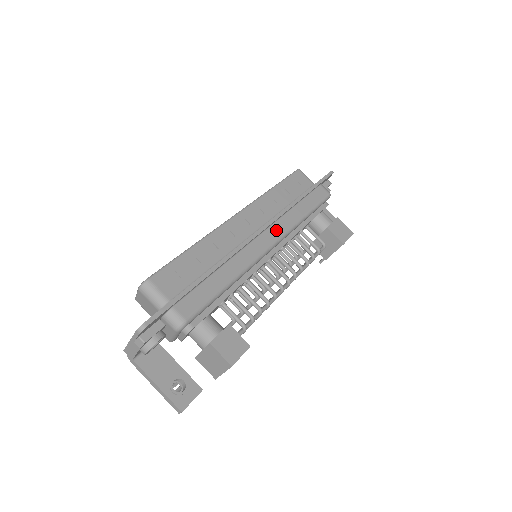
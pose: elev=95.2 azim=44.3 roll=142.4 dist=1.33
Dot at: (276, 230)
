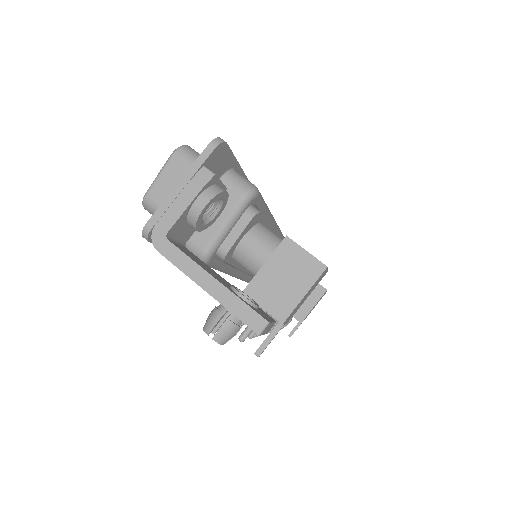
Dot at: occluded
